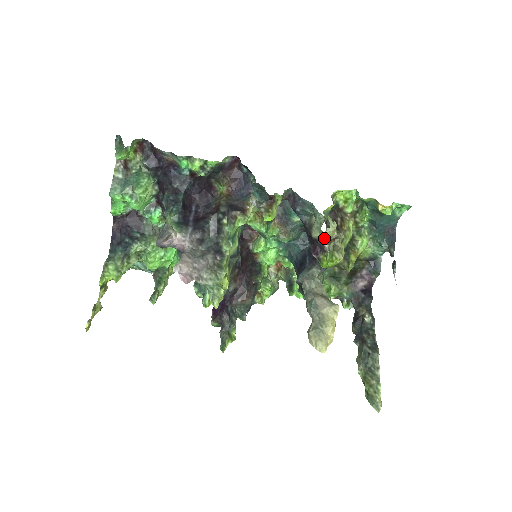
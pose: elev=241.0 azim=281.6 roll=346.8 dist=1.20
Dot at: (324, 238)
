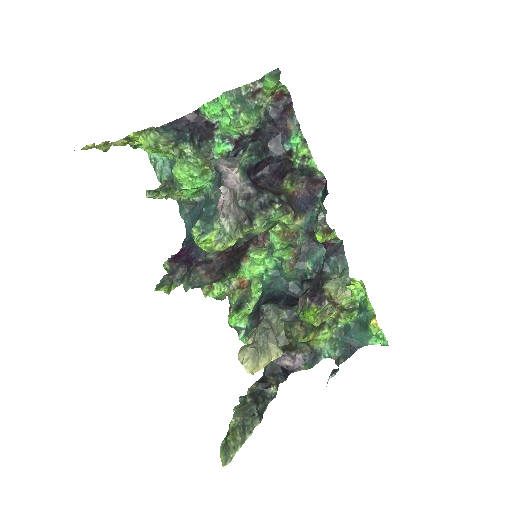
Dot at: (340, 293)
